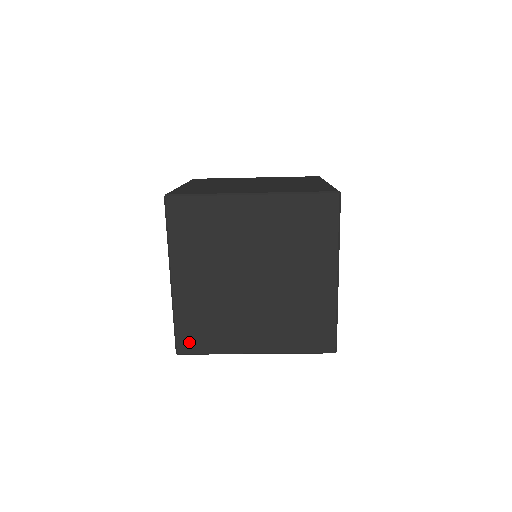
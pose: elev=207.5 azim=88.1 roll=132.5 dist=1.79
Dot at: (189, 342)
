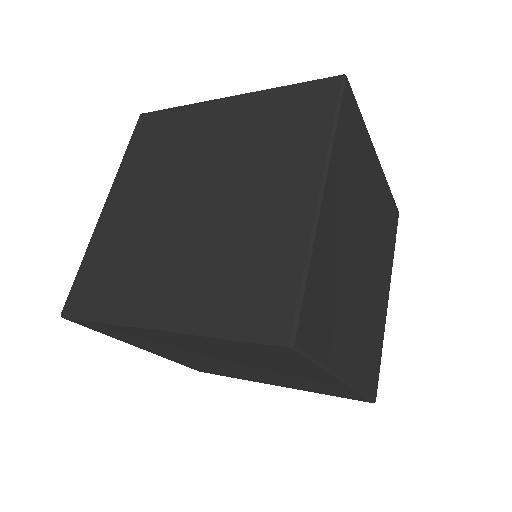
Dot at: occluded
